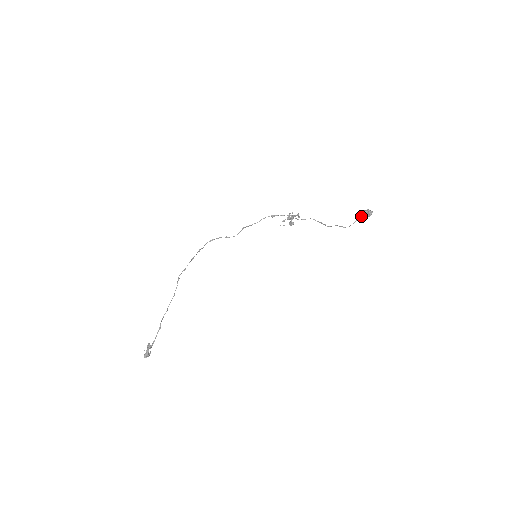
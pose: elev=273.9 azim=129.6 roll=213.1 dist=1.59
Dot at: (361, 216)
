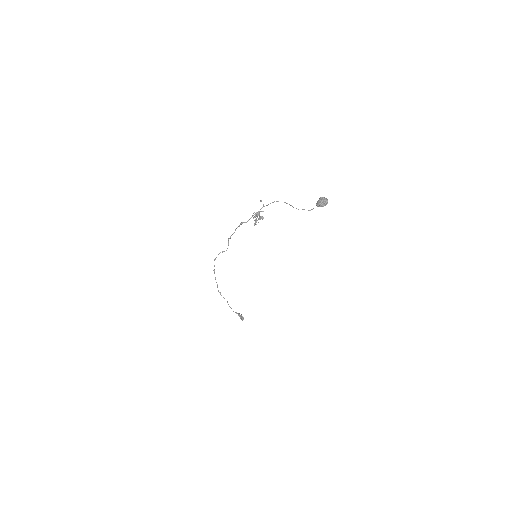
Dot at: occluded
